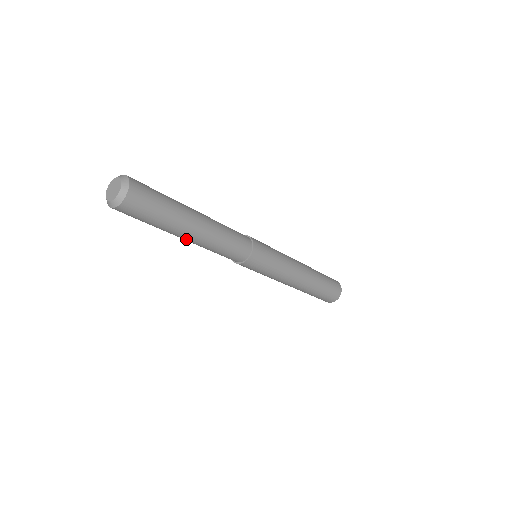
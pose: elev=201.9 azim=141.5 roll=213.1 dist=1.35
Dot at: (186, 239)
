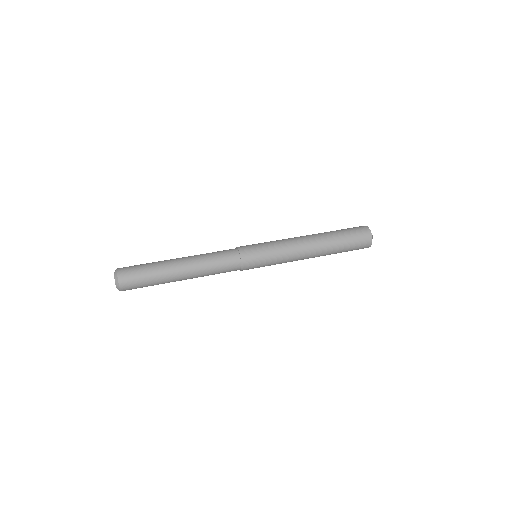
Dot at: occluded
